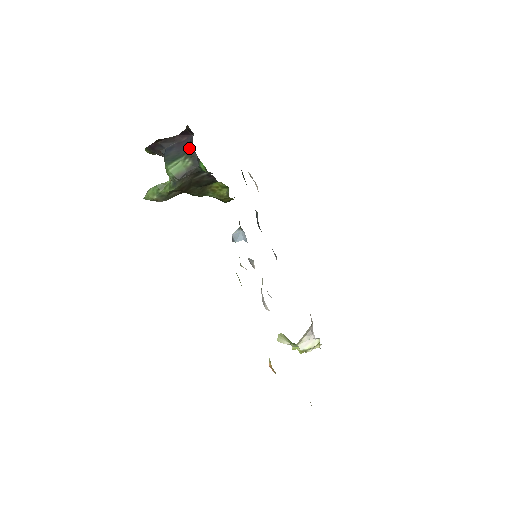
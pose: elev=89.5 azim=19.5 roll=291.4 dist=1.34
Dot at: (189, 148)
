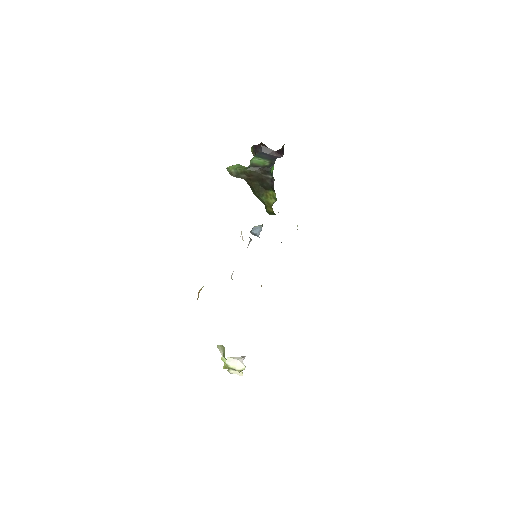
Dot at: (275, 159)
